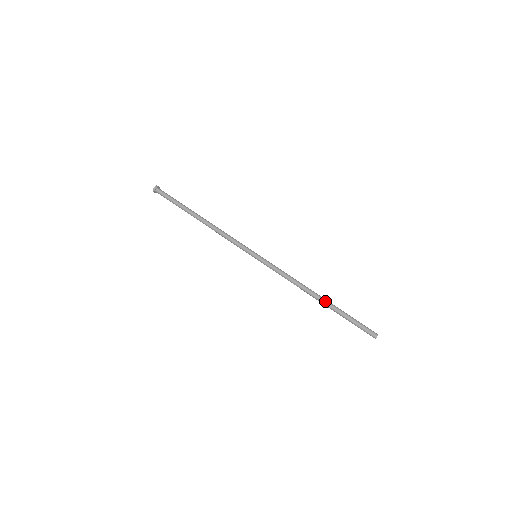
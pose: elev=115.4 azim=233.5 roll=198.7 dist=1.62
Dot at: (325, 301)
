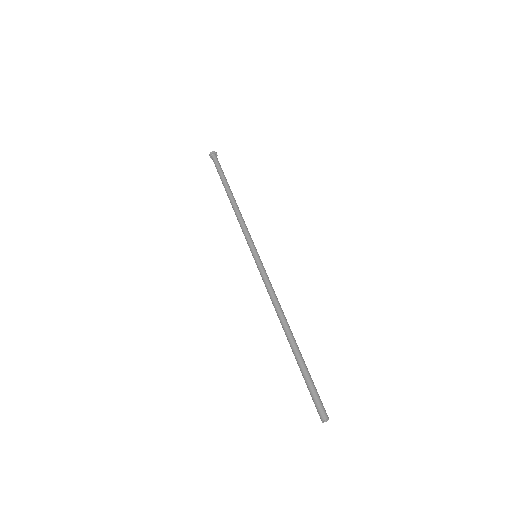
Dot at: (290, 342)
